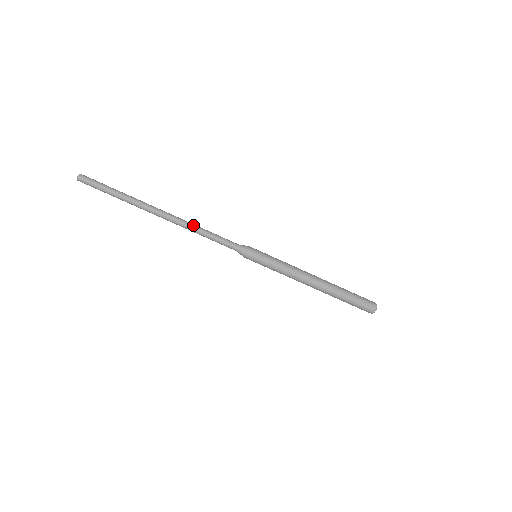
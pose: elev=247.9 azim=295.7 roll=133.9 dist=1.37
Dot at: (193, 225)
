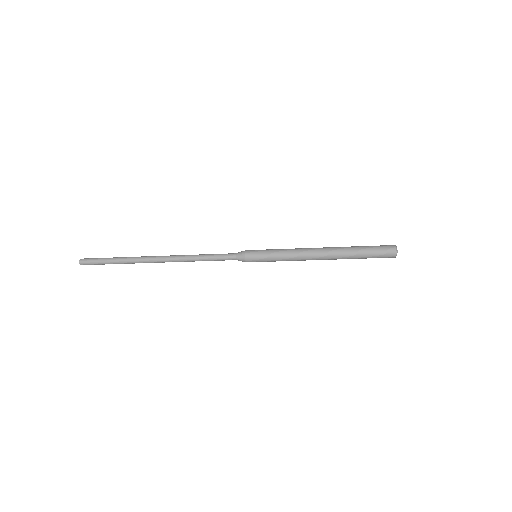
Dot at: (188, 261)
